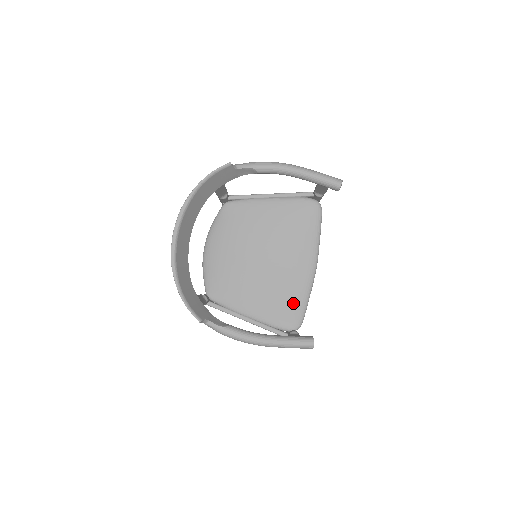
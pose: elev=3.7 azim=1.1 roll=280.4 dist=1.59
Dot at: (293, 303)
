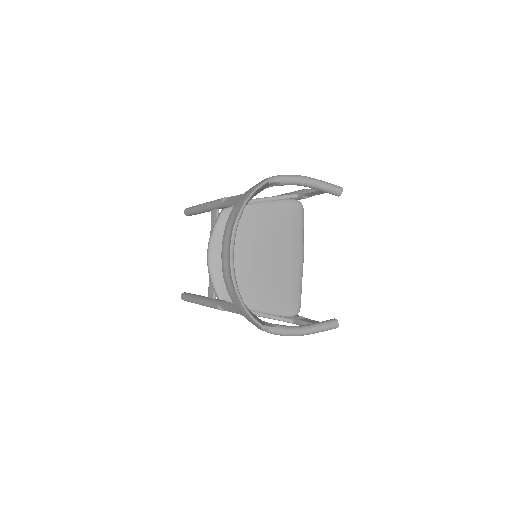
Dot at: (293, 292)
